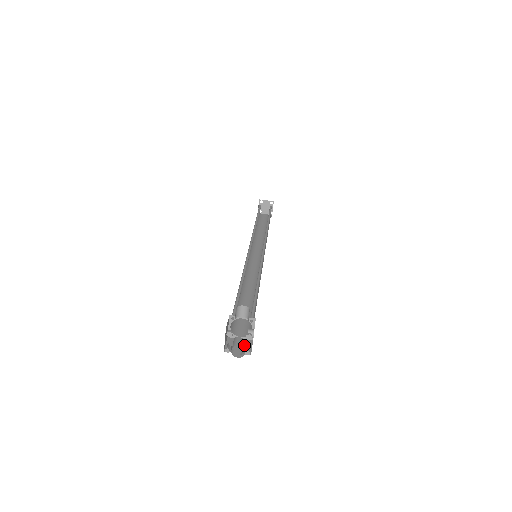
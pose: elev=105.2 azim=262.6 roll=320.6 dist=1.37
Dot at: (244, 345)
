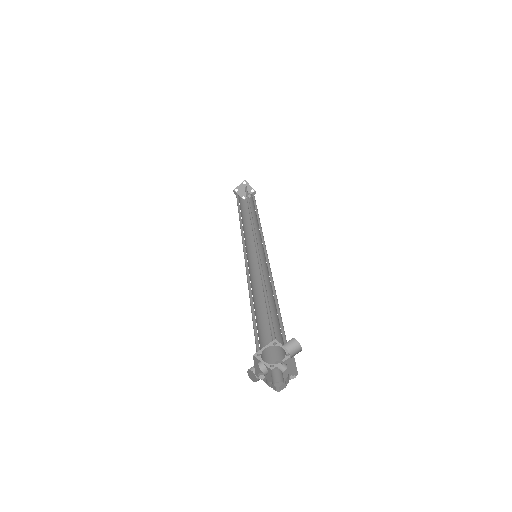
Dot at: (262, 370)
